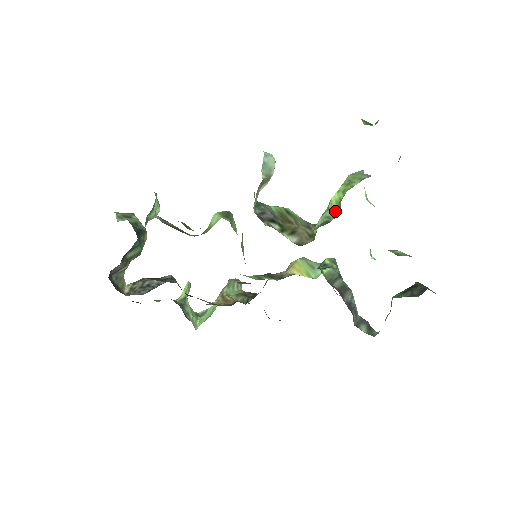
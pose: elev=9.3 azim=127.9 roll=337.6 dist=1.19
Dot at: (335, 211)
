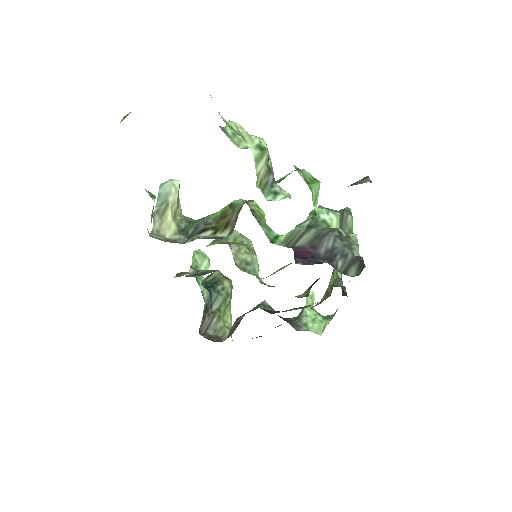
Dot at: occluded
